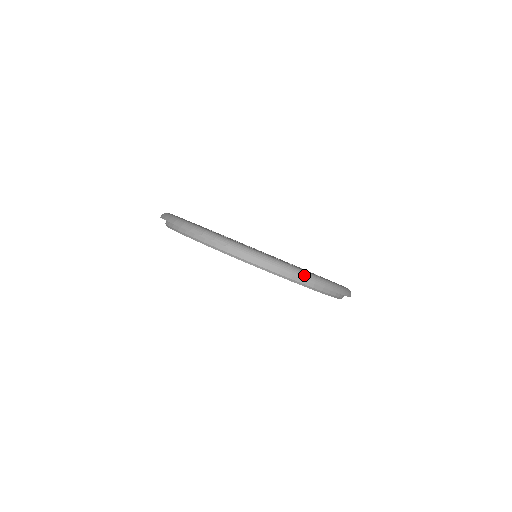
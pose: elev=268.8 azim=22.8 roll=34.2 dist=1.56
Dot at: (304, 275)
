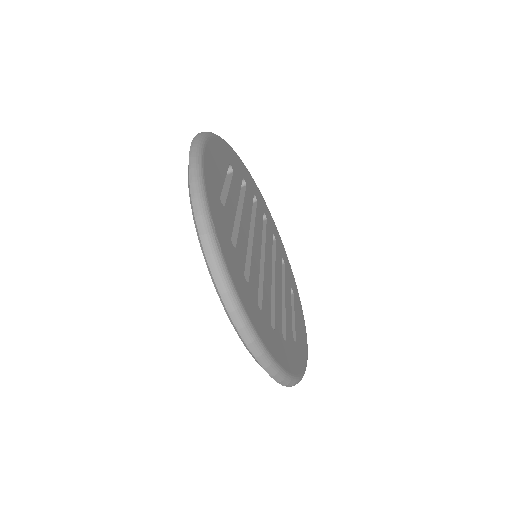
Dot at: occluded
